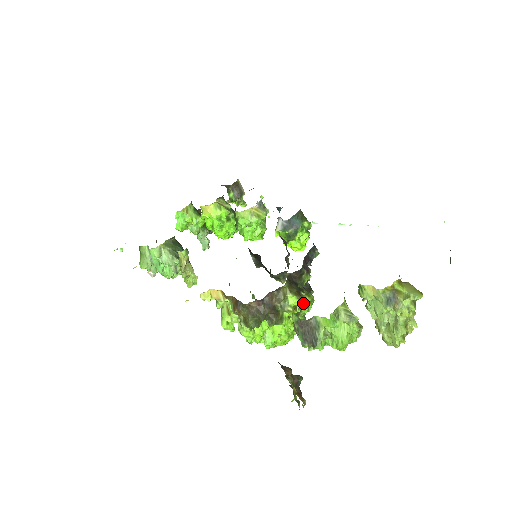
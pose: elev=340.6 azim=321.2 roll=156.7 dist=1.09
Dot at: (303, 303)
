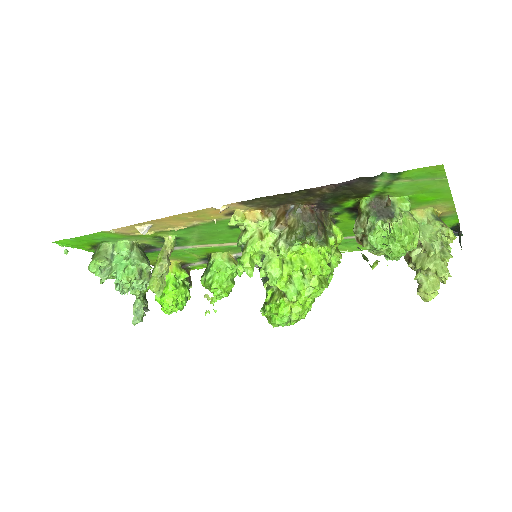
Dot at: (336, 253)
